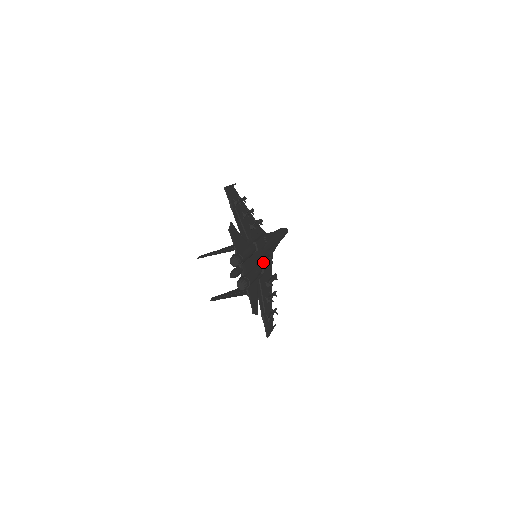
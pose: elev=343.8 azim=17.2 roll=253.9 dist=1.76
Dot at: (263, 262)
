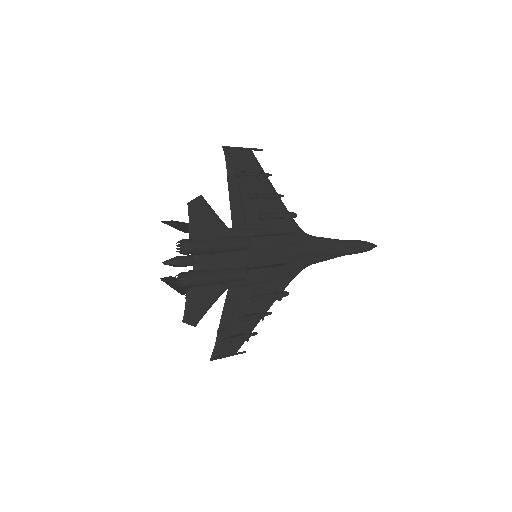
Dot at: (255, 268)
